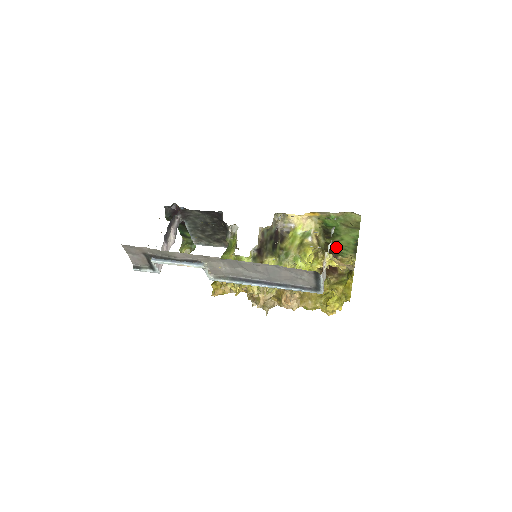
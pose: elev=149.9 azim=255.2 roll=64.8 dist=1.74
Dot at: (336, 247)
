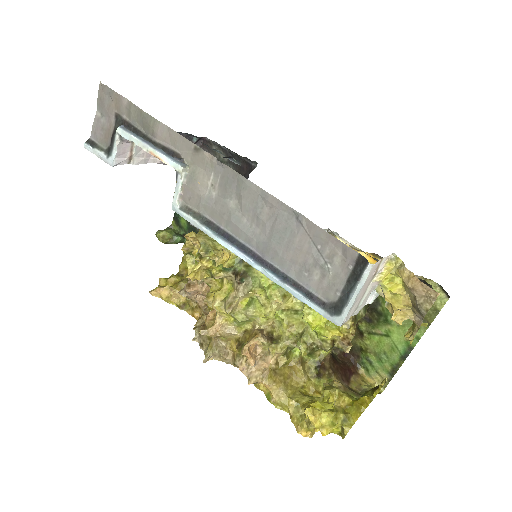
Dot at: (368, 346)
